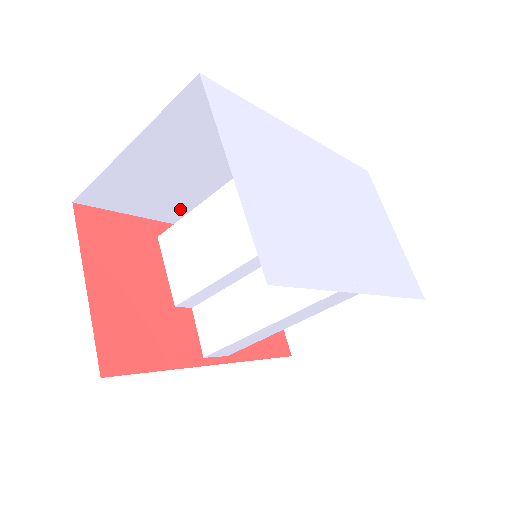
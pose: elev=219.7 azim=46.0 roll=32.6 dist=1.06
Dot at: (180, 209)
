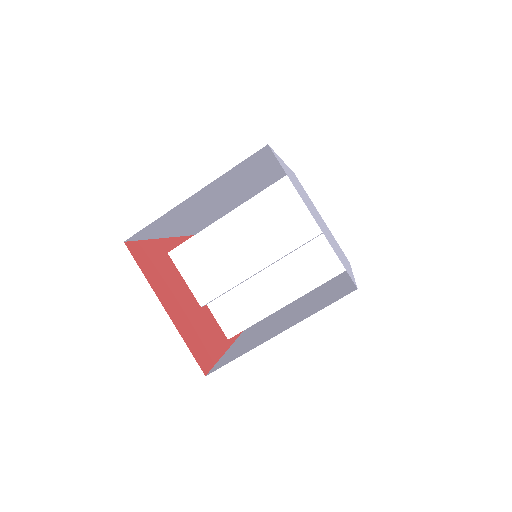
Dot at: (180, 226)
